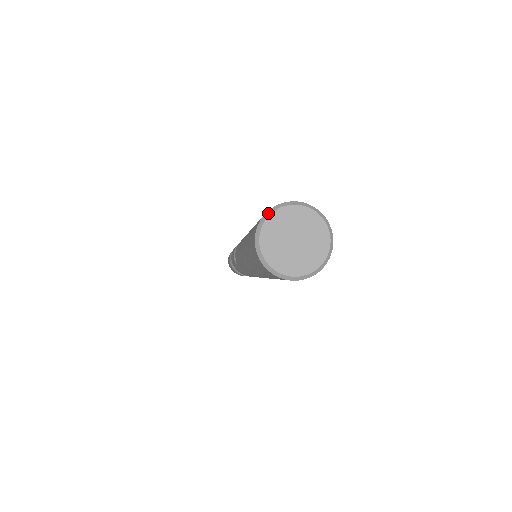
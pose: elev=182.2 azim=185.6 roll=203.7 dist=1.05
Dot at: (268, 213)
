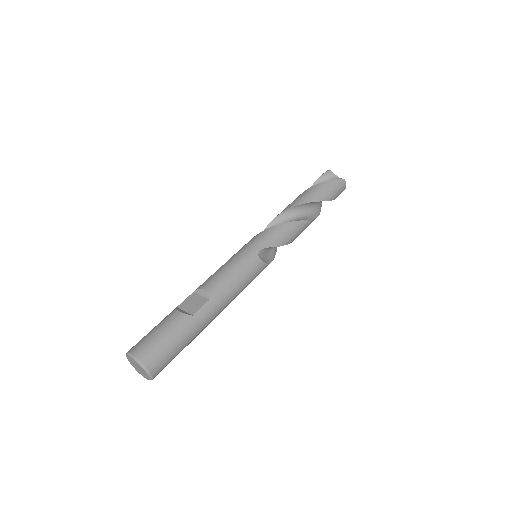
Dot at: (126, 356)
